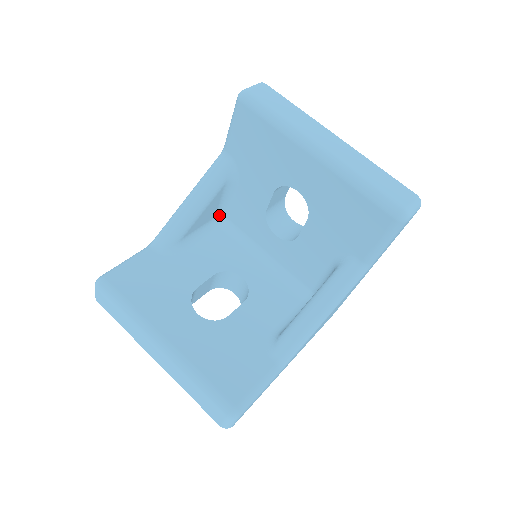
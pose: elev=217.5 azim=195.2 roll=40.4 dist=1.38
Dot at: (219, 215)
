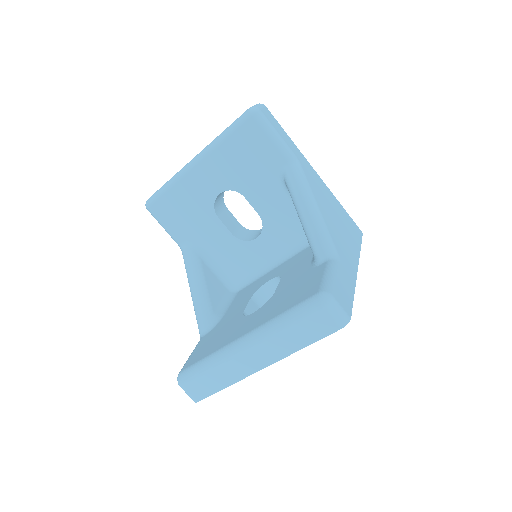
Dot at: (229, 287)
